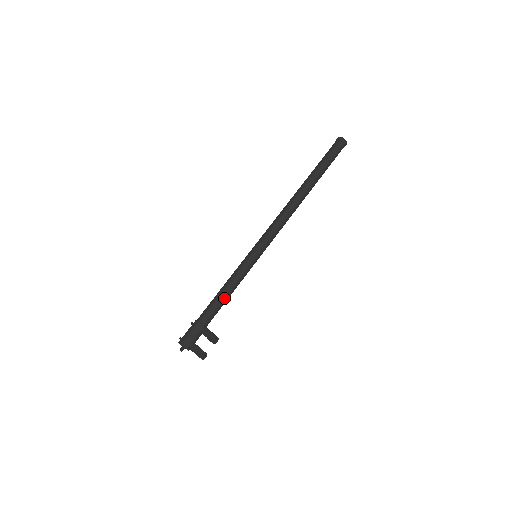
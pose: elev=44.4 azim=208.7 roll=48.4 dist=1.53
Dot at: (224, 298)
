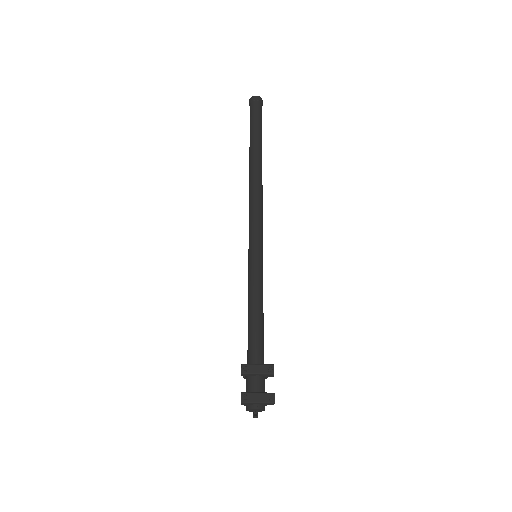
Dot at: (254, 322)
